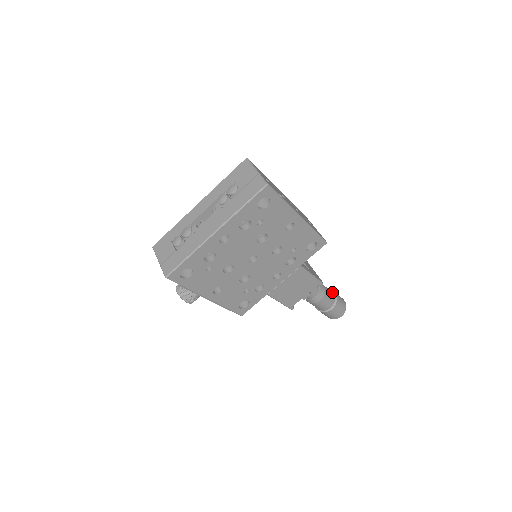
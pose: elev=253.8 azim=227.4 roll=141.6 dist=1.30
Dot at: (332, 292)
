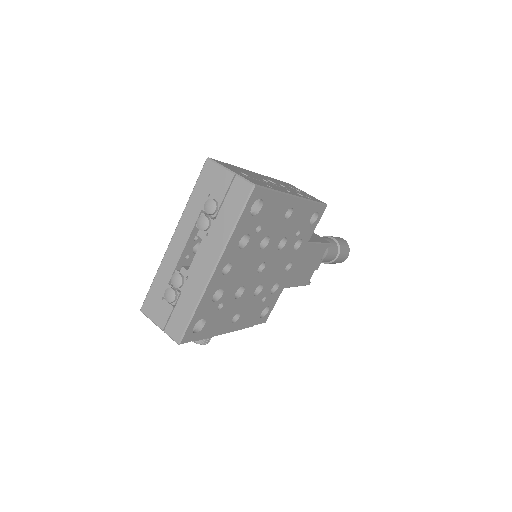
Dot at: (331, 239)
